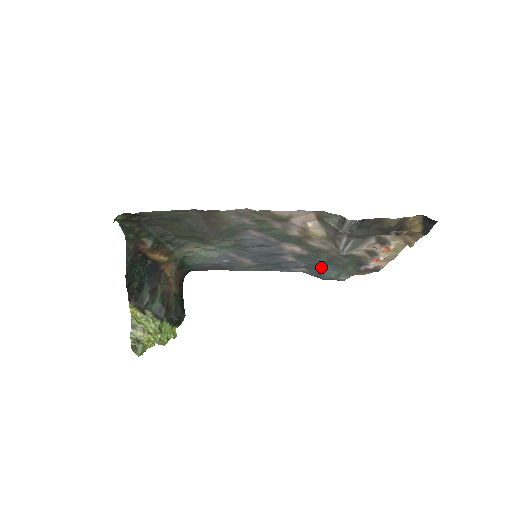
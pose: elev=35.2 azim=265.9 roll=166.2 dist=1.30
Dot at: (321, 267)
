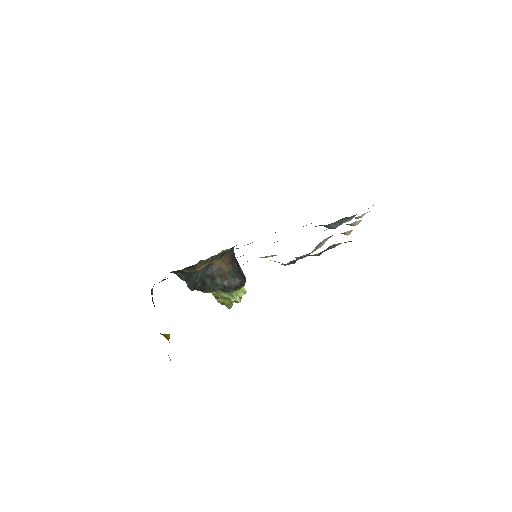
Dot at: (321, 225)
